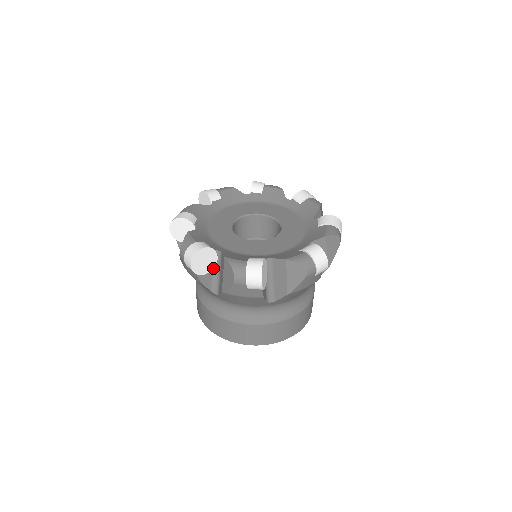
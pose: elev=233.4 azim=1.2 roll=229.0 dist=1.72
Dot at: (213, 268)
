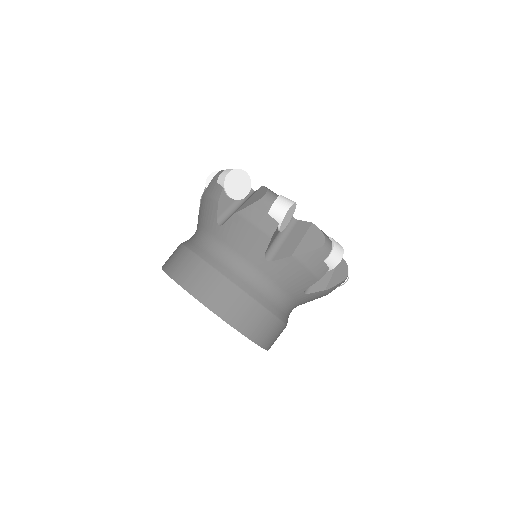
Dot at: occluded
